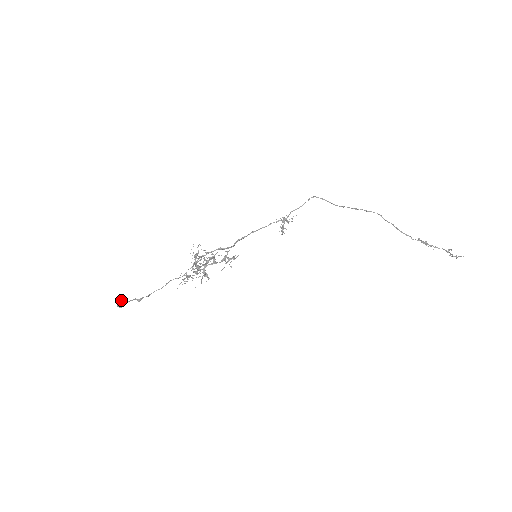
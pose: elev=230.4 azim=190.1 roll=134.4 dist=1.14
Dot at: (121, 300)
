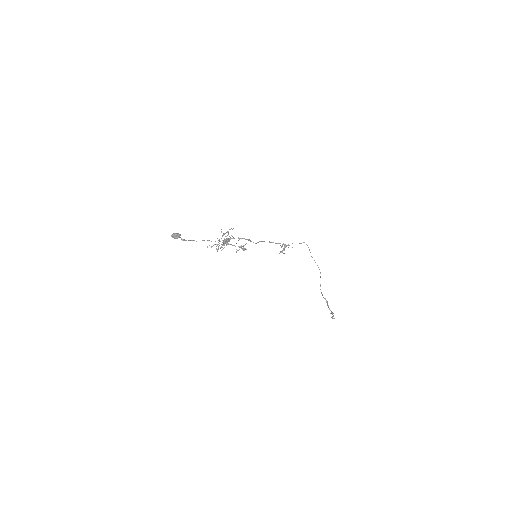
Dot at: (178, 234)
